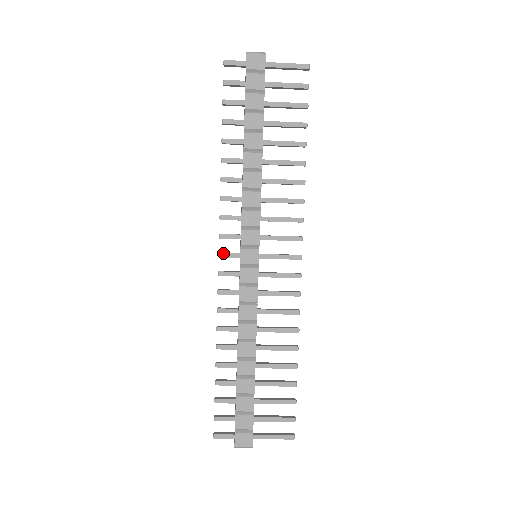
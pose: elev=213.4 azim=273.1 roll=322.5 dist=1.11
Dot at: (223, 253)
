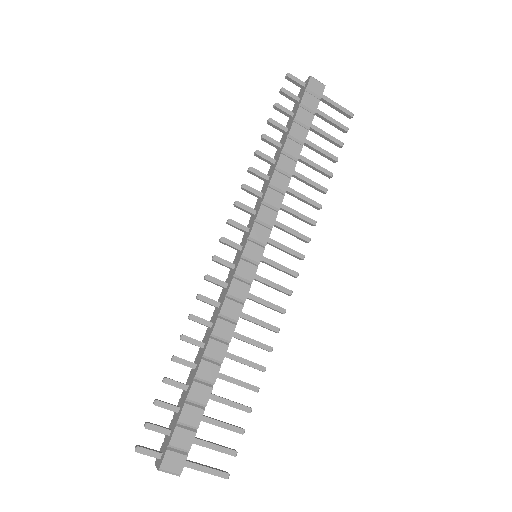
Dot at: (226, 239)
